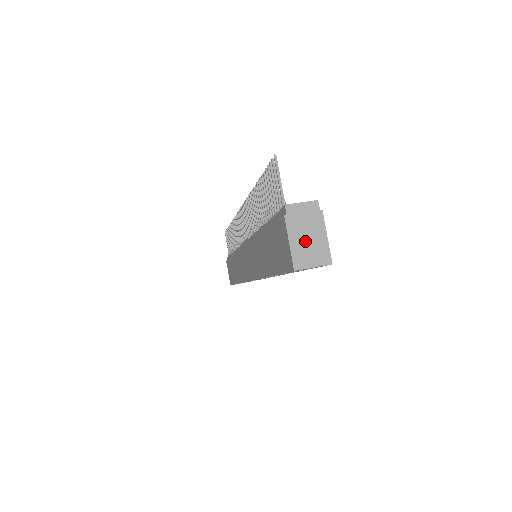
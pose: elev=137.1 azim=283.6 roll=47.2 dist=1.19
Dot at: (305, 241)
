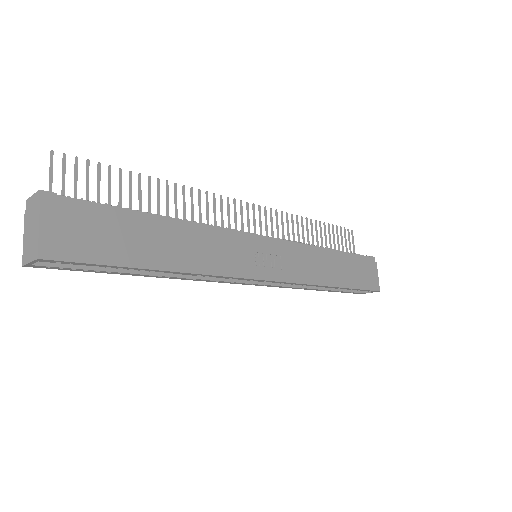
Dot at: (29, 235)
